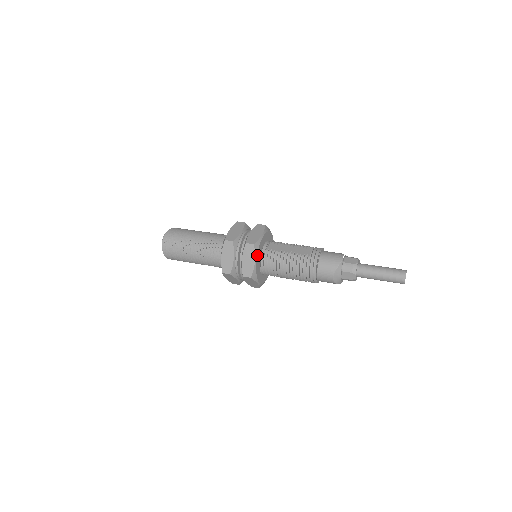
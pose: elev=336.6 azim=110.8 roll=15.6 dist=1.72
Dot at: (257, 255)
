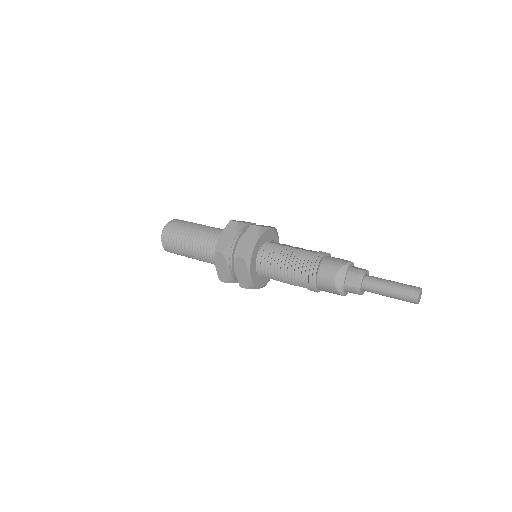
Dot at: (259, 239)
